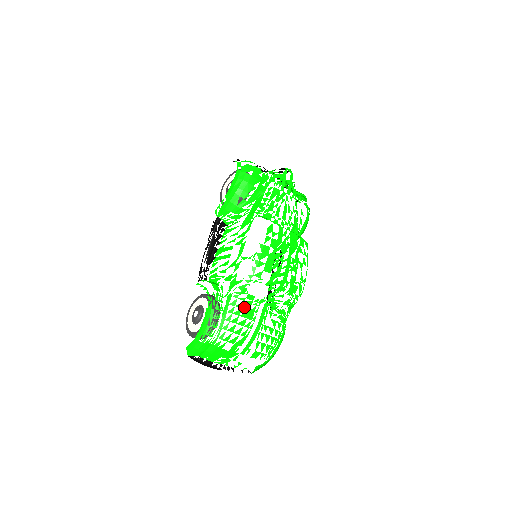
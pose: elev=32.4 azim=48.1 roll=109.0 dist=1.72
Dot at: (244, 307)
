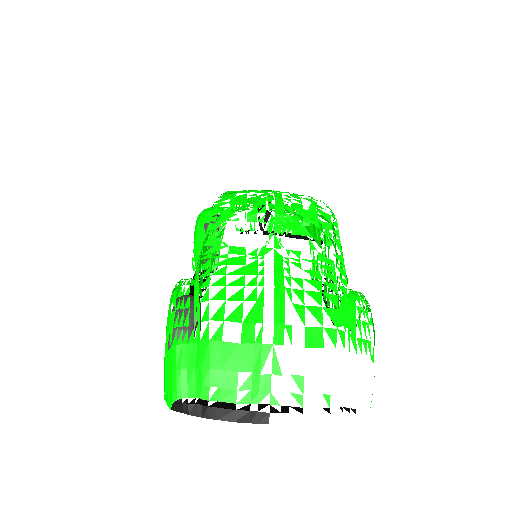
Dot at: (231, 264)
